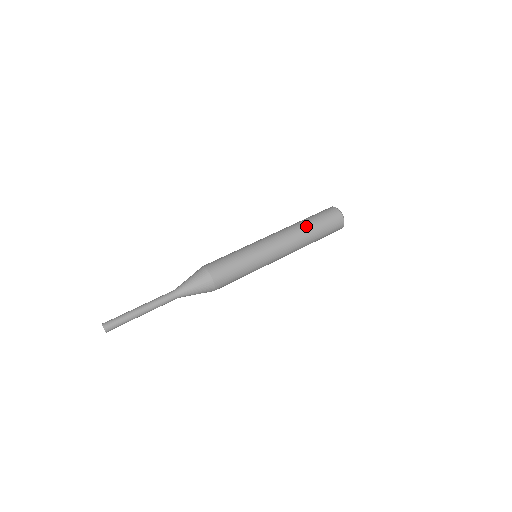
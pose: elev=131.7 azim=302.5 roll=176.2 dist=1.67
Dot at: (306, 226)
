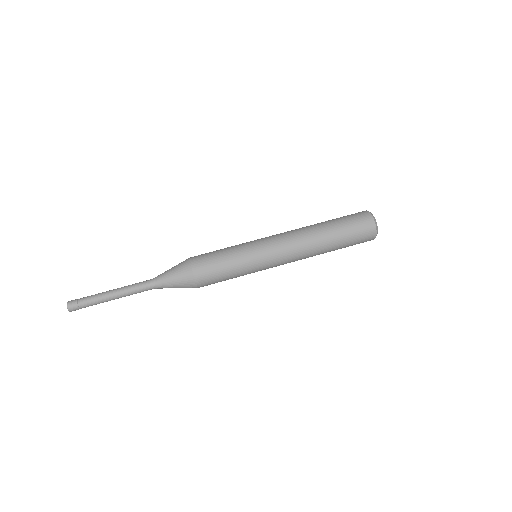
Dot at: (328, 249)
